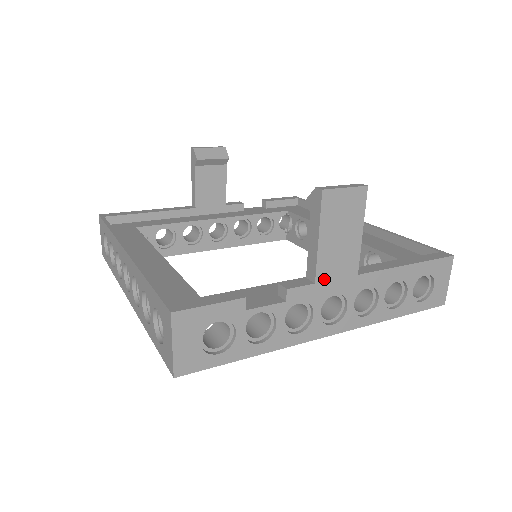
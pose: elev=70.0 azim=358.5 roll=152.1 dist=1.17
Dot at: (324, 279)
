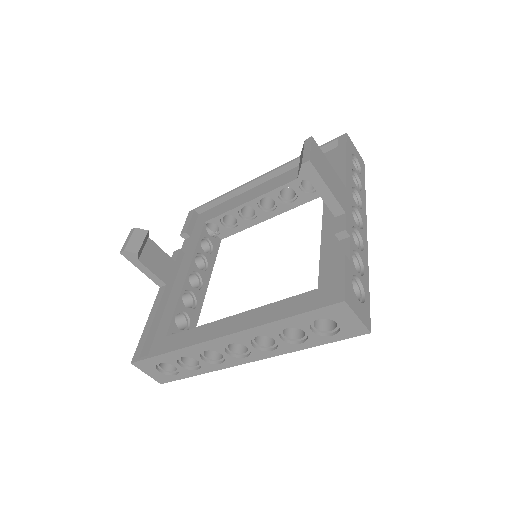
Dot at: (345, 206)
